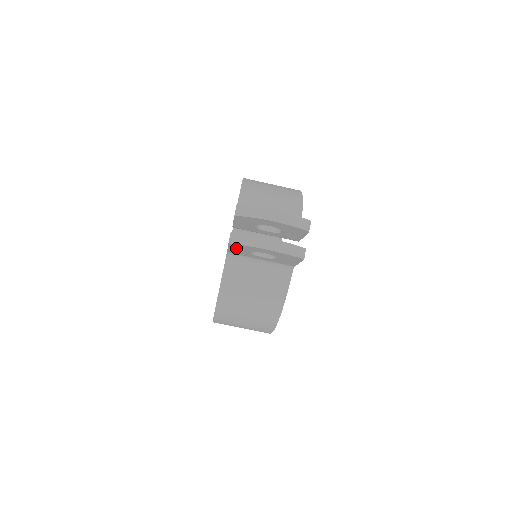
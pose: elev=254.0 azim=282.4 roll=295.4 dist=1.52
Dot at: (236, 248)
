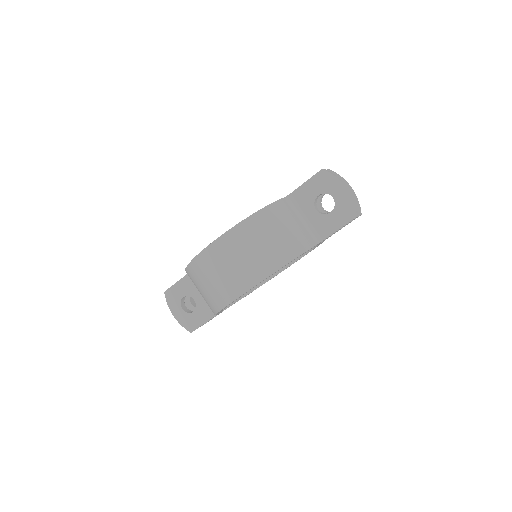
Dot at: (315, 182)
